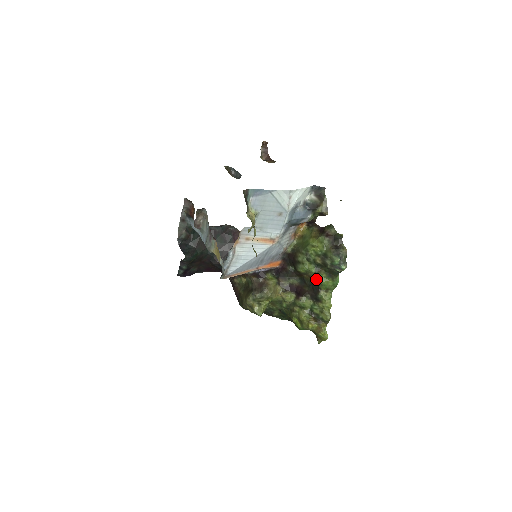
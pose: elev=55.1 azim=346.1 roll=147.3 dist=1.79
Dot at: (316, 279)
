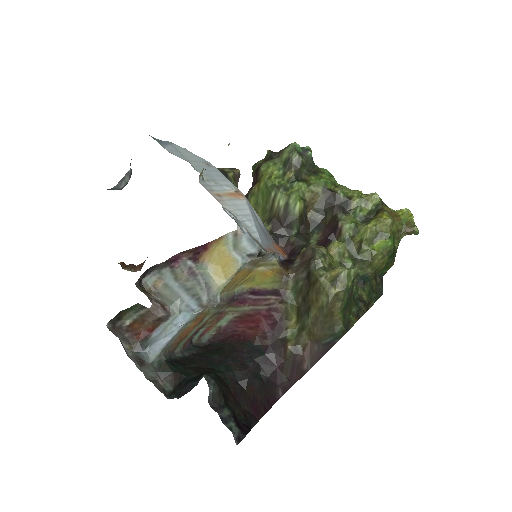
Dot at: (316, 190)
